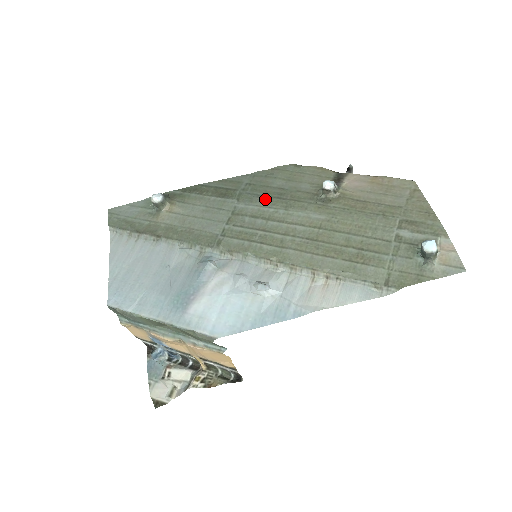
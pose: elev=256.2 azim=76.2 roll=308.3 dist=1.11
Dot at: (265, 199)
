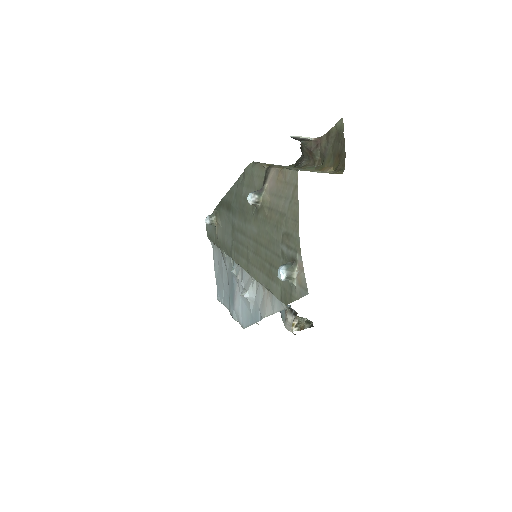
Dot at: (239, 213)
